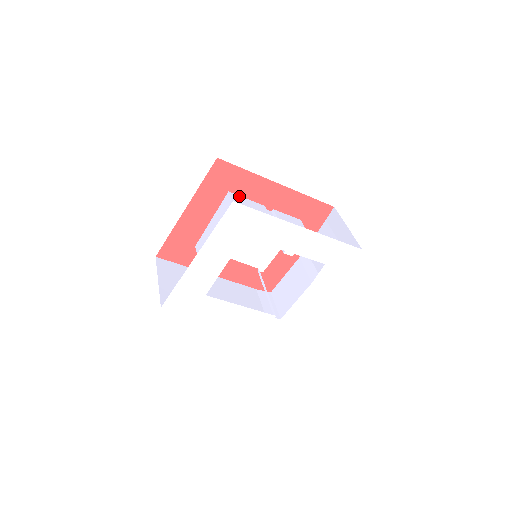
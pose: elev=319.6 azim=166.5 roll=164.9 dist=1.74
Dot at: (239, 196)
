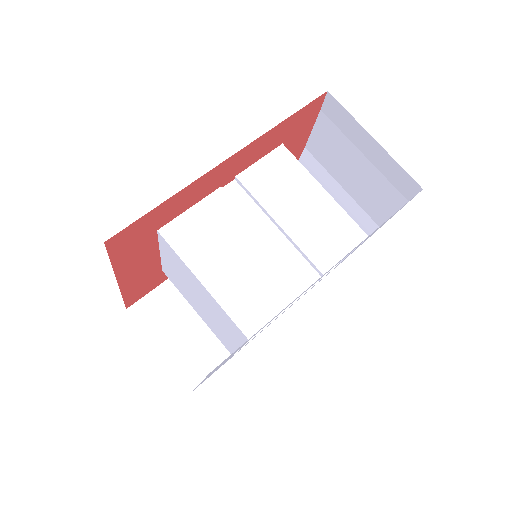
Dot at: (177, 220)
